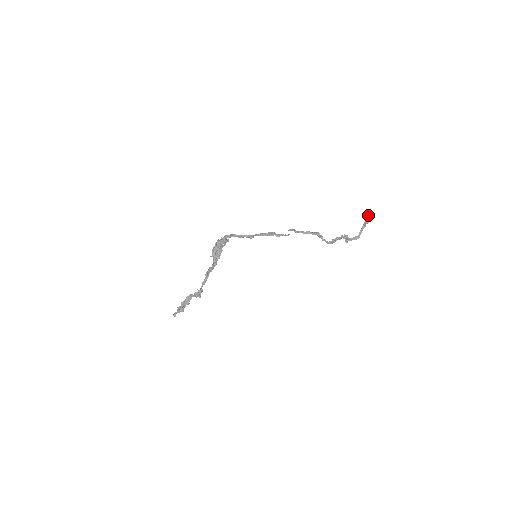
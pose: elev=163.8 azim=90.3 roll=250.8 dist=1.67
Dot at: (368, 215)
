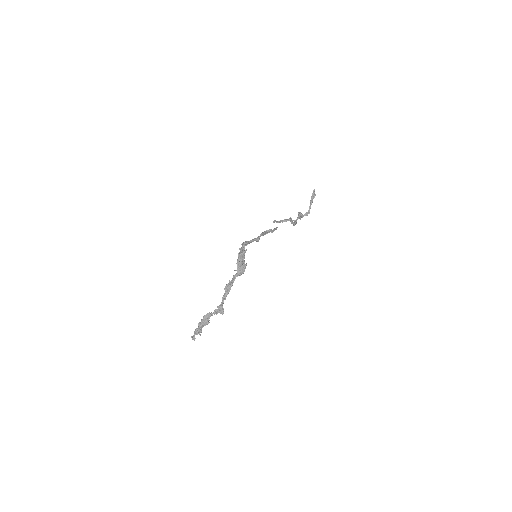
Dot at: (313, 190)
